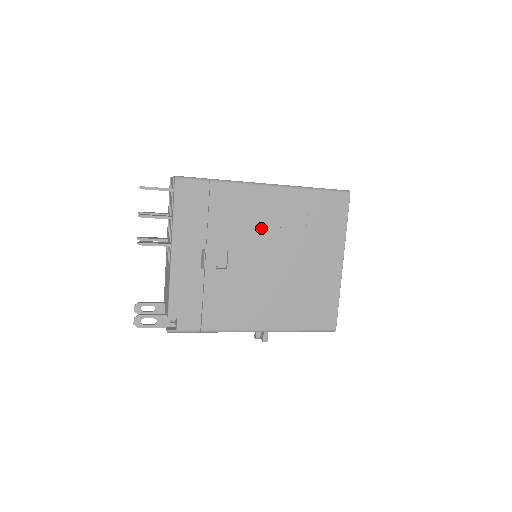
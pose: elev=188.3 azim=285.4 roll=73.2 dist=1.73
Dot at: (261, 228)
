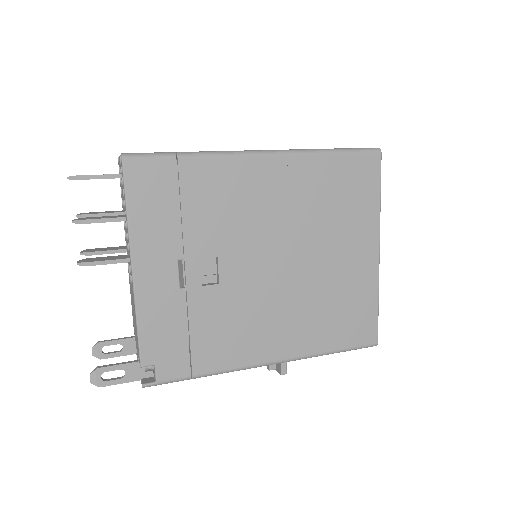
Dot at: (261, 217)
